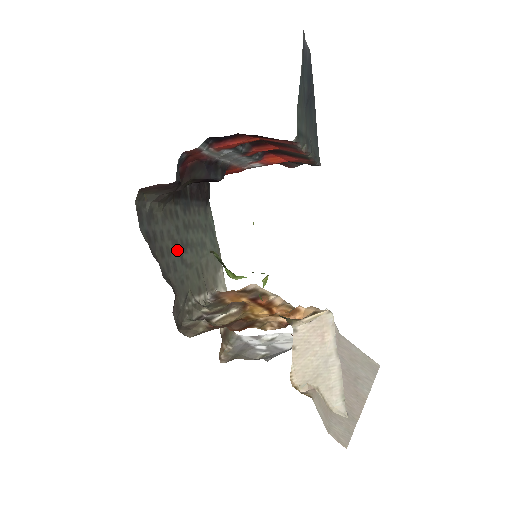
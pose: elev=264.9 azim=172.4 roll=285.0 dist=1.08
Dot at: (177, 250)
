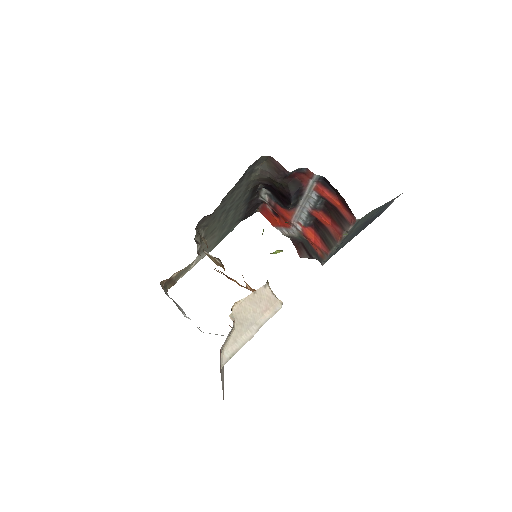
Dot at: (229, 204)
